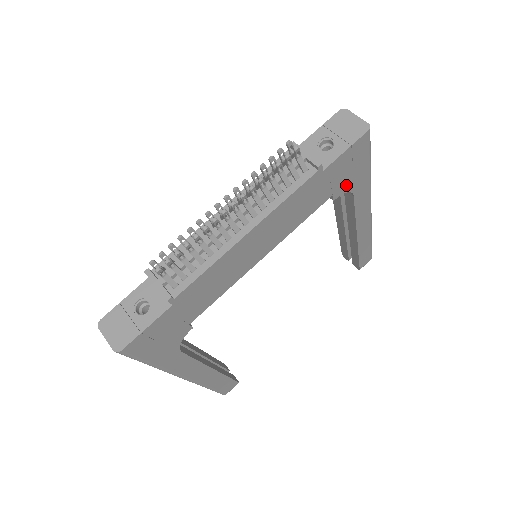
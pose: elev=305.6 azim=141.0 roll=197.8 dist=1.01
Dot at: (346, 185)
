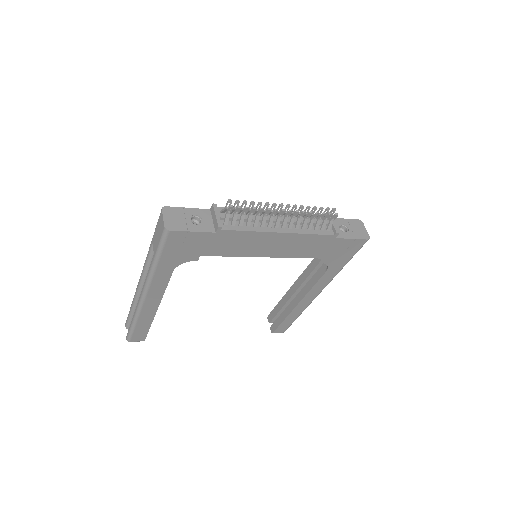
Dot at: (331, 260)
